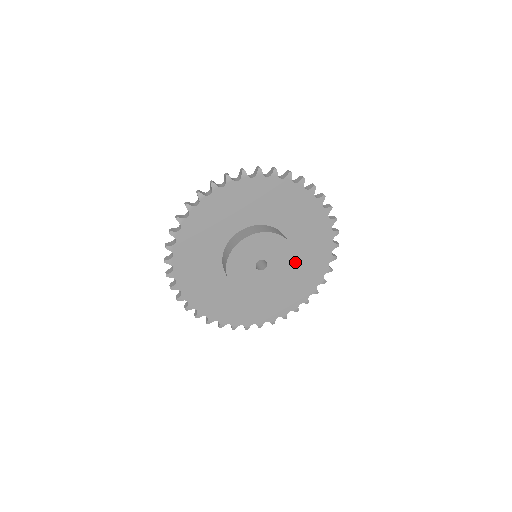
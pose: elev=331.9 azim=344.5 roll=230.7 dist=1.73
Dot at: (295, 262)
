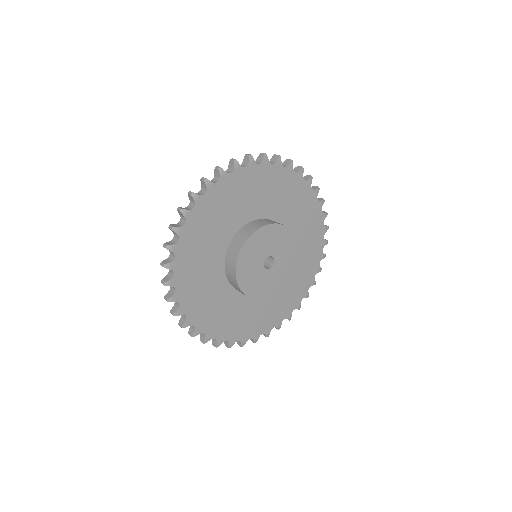
Dot at: occluded
